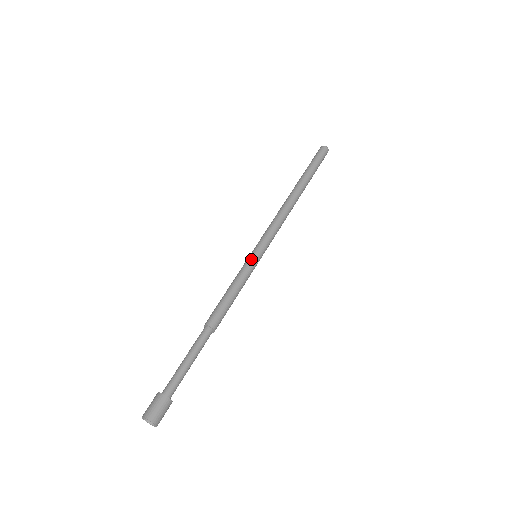
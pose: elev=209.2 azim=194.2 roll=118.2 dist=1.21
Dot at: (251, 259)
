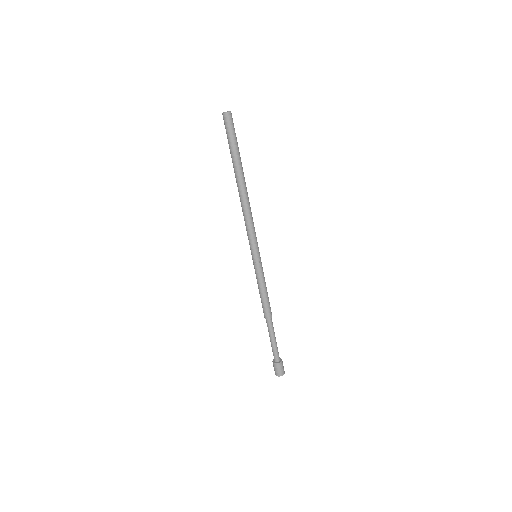
Dot at: (258, 264)
